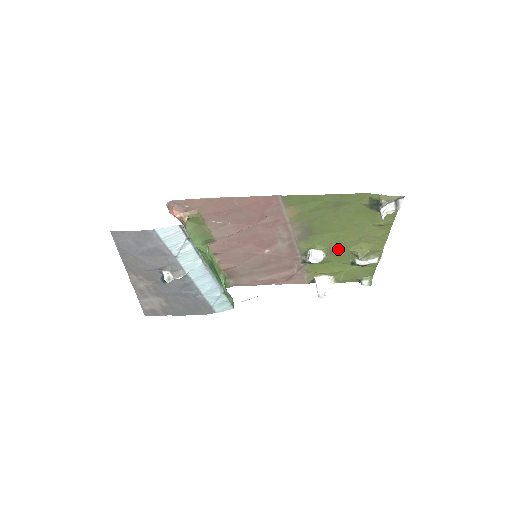
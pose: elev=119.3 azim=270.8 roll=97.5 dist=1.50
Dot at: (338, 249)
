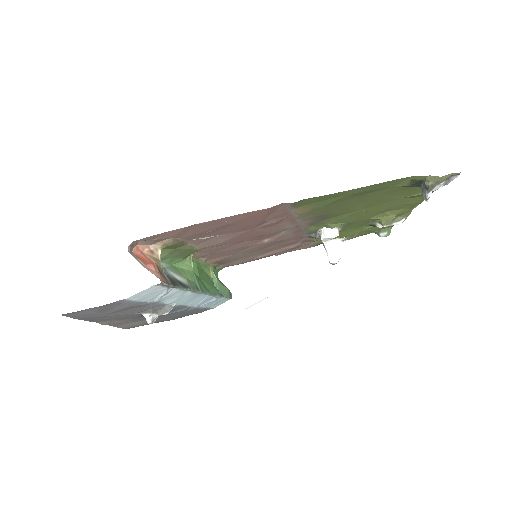
Dot at: (357, 221)
